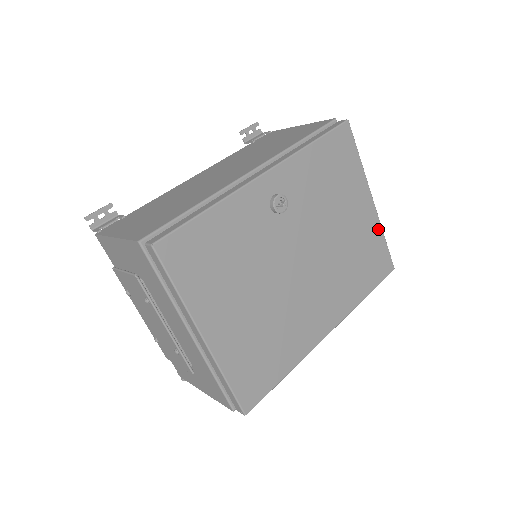
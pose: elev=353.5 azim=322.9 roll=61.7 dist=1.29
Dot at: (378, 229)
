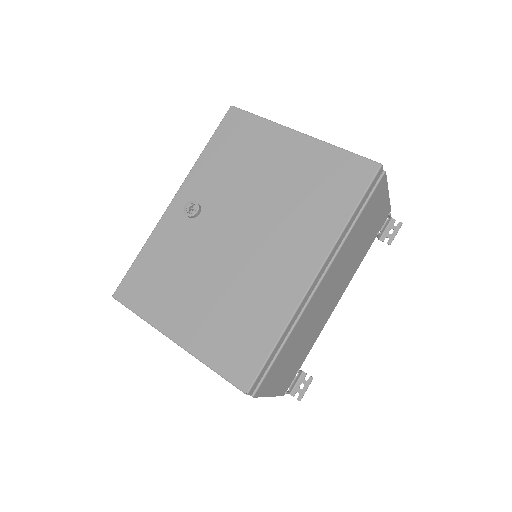
Dot at: (325, 149)
